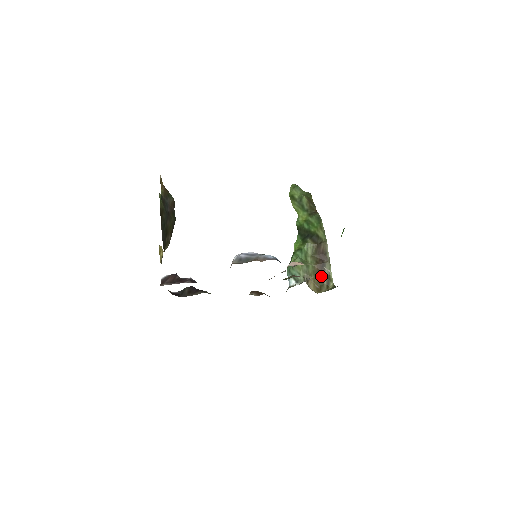
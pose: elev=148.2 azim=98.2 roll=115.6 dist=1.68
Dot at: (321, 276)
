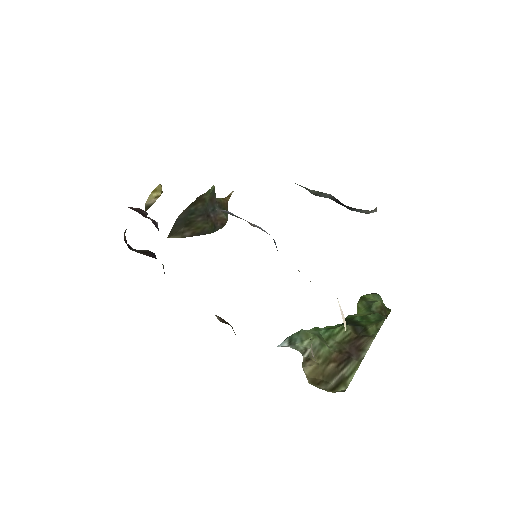
Dot at: (333, 370)
